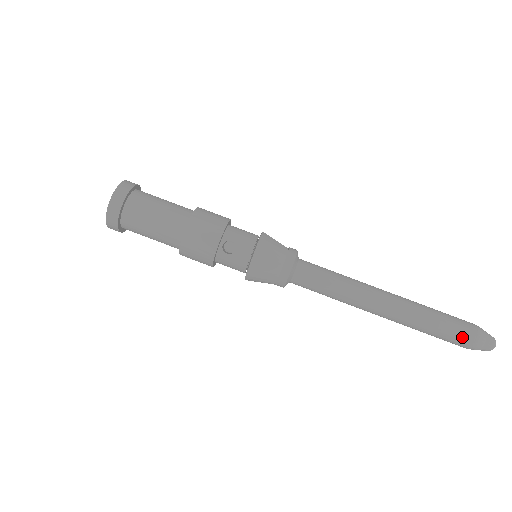
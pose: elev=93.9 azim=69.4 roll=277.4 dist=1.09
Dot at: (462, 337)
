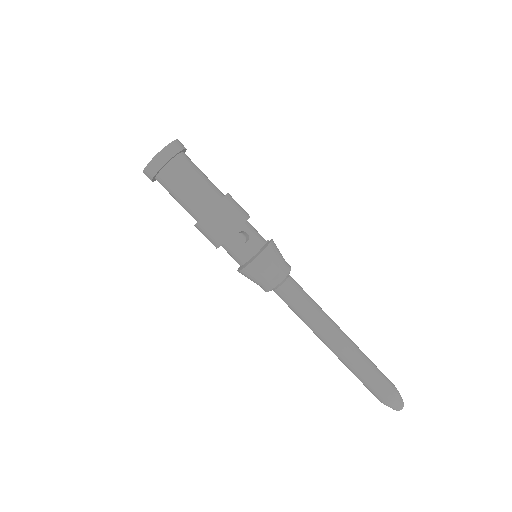
Dot at: (384, 390)
